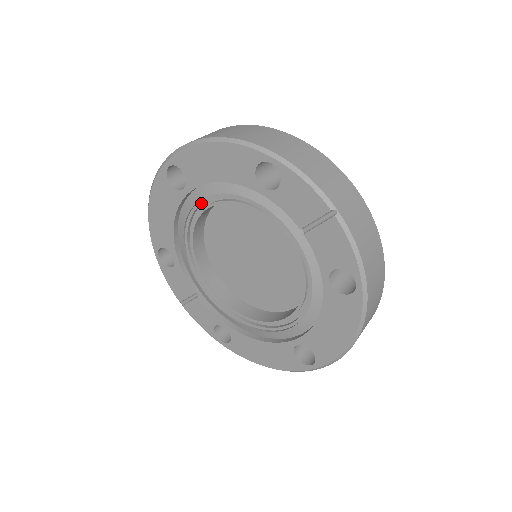
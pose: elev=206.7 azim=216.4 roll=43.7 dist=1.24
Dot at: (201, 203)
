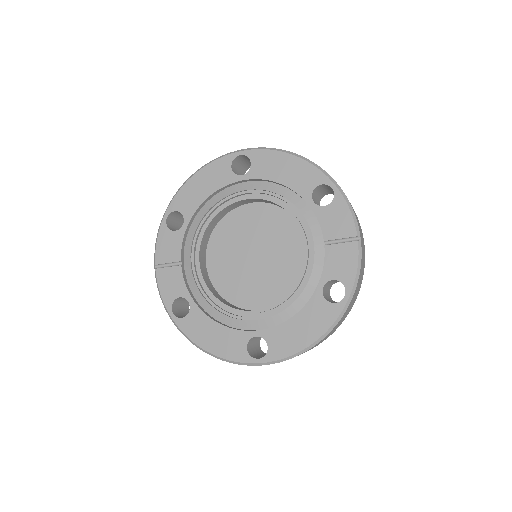
Dot at: (247, 193)
